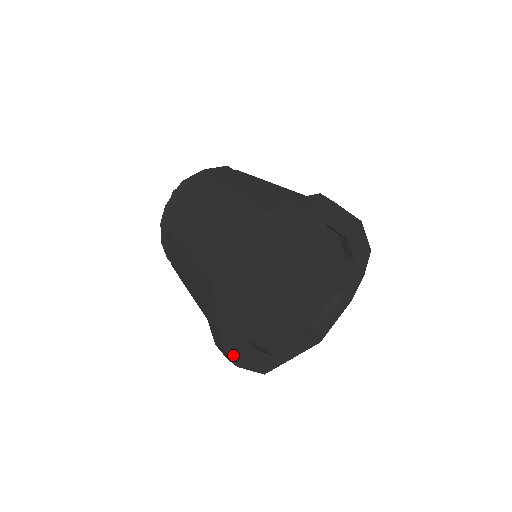
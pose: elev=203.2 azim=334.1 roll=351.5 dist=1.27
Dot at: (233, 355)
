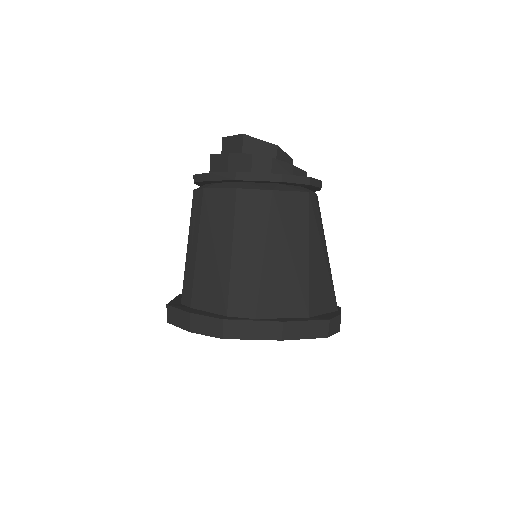
Dot at: occluded
